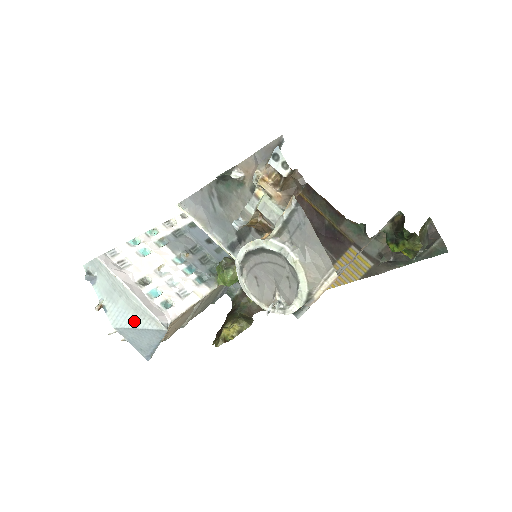
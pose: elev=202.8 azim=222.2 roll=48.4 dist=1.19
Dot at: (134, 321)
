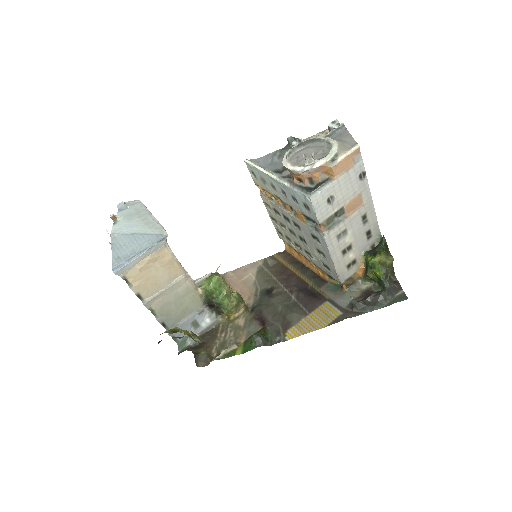
Dot at: (138, 230)
